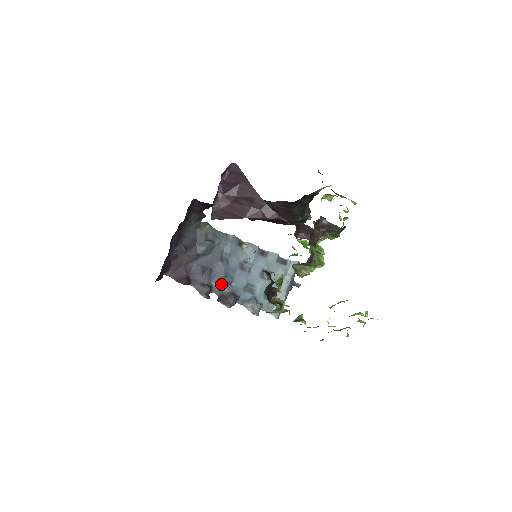
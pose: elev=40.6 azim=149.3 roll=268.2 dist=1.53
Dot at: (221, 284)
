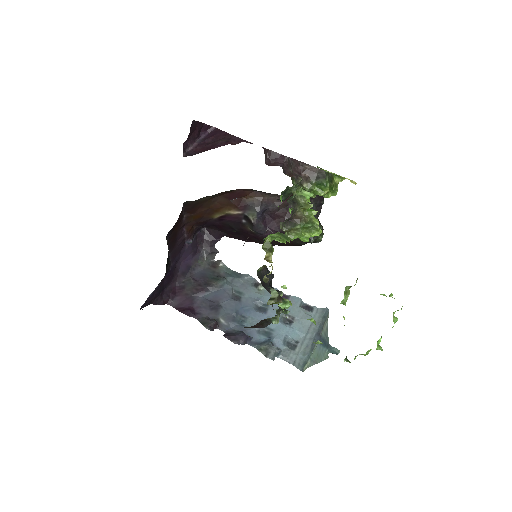
Dot at: (230, 322)
